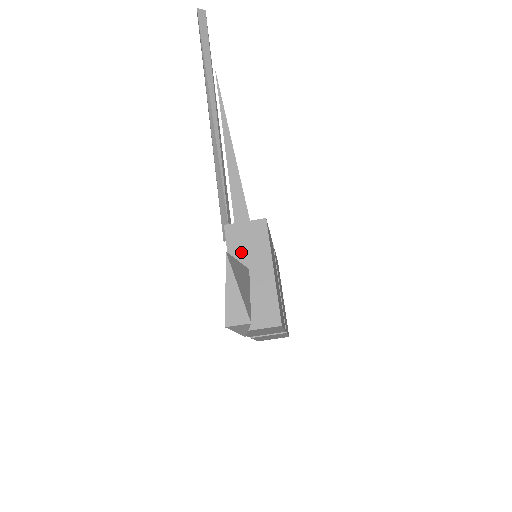
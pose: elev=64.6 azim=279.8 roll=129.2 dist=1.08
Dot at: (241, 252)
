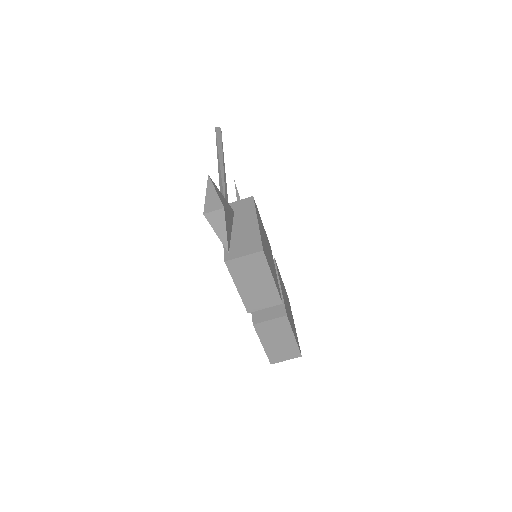
Dot at: occluded
